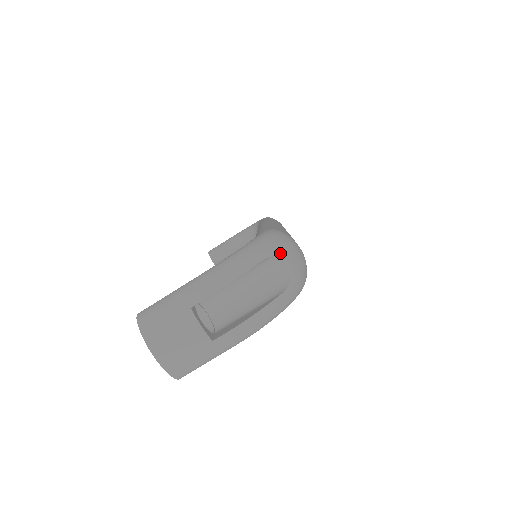
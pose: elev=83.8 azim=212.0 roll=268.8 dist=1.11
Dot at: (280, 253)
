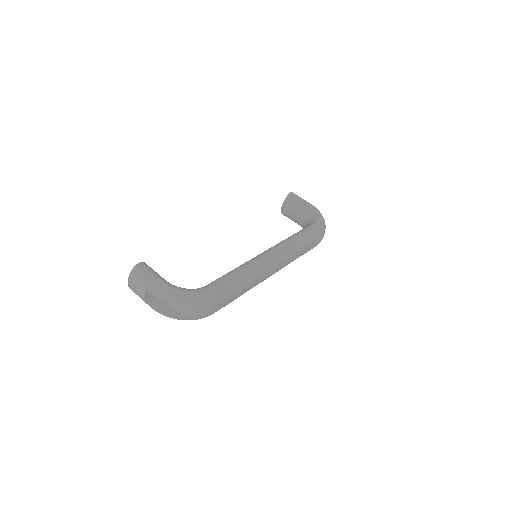
Dot at: (193, 309)
